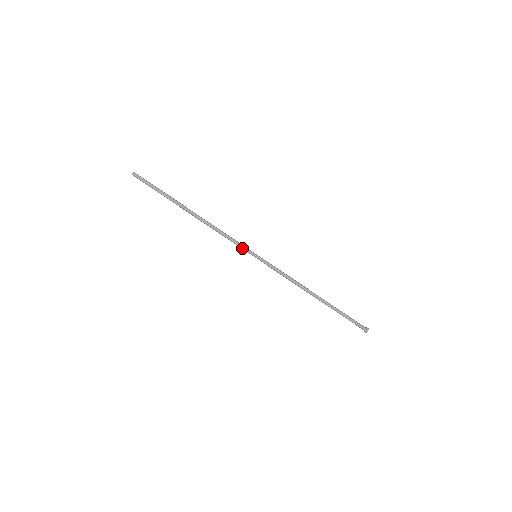
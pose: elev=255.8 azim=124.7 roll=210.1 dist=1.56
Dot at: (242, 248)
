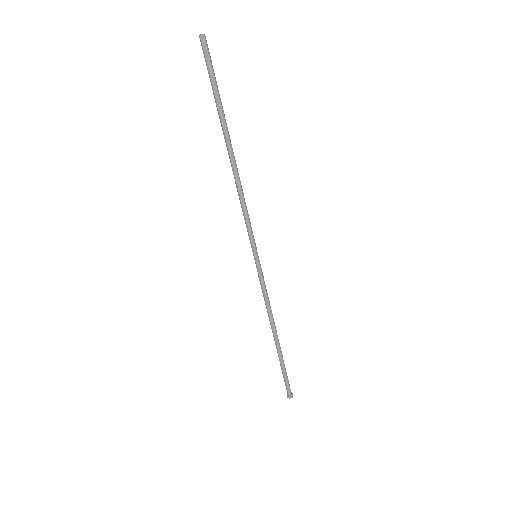
Dot at: (250, 237)
